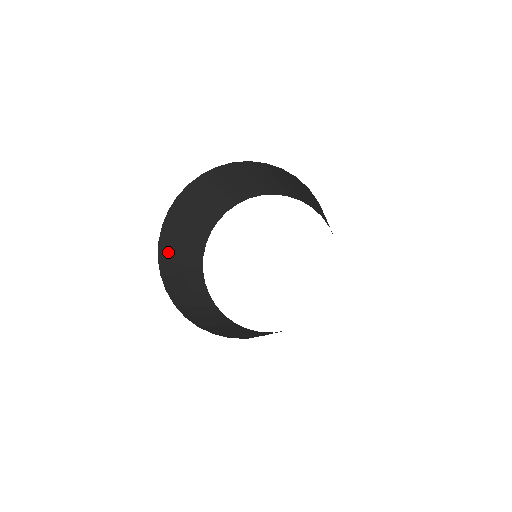
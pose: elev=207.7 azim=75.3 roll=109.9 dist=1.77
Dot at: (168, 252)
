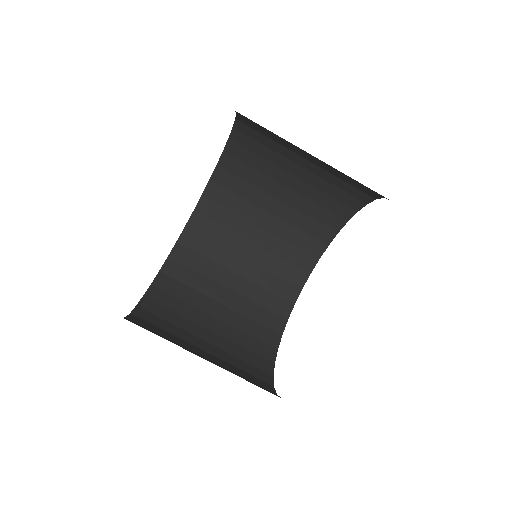
Dot at: (161, 323)
